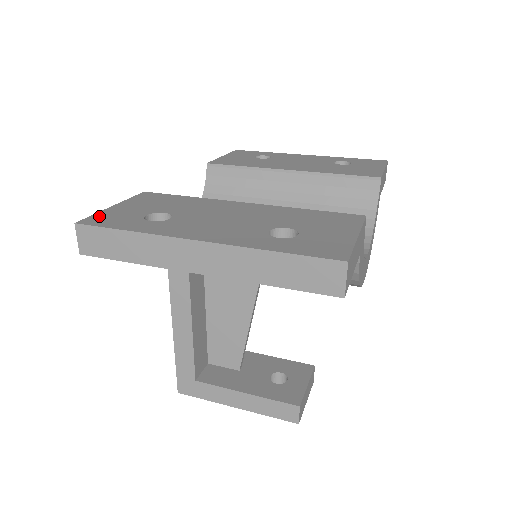
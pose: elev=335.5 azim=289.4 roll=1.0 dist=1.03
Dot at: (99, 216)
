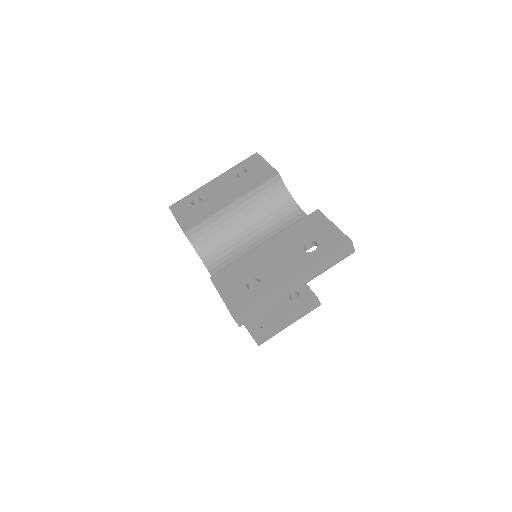
Dot at: (232, 306)
